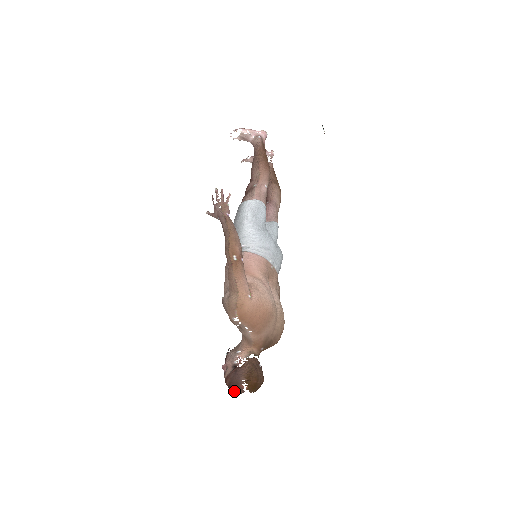
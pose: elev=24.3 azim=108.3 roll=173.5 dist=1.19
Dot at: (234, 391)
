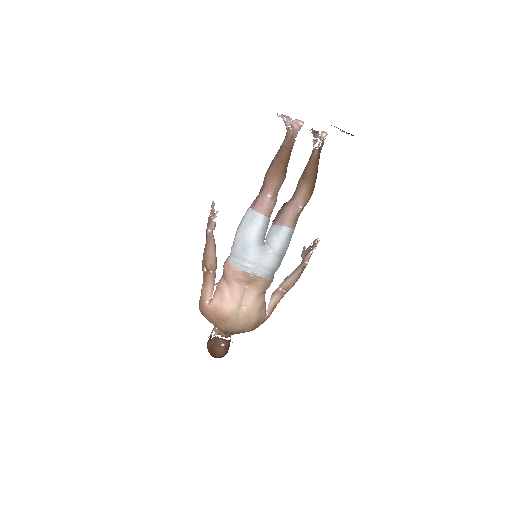
Dot at: occluded
